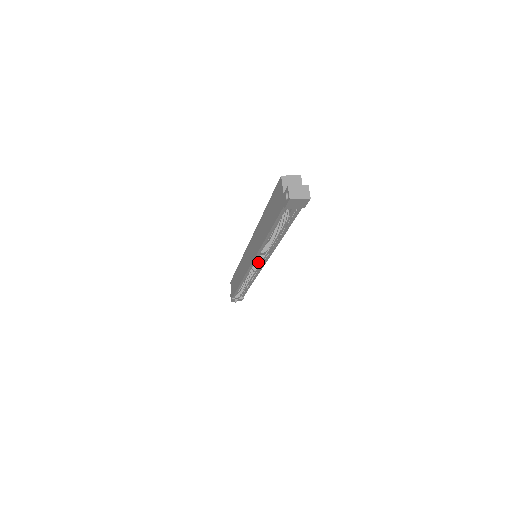
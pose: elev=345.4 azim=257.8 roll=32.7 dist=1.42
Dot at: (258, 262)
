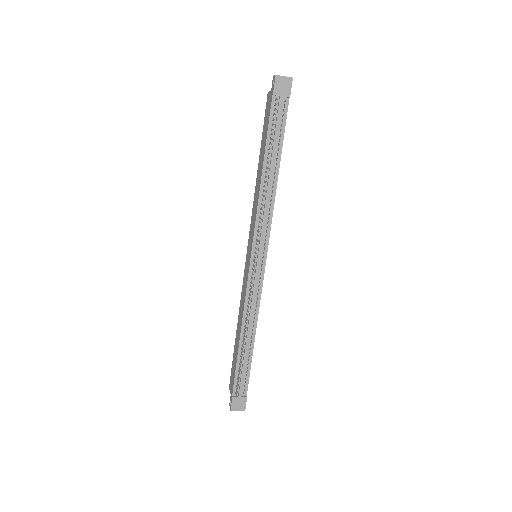
Dot at: (258, 235)
